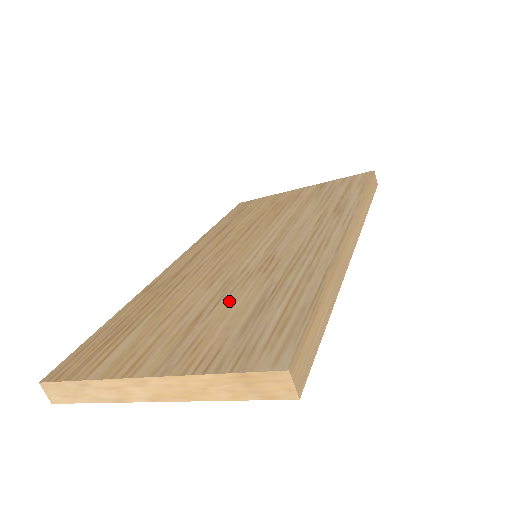
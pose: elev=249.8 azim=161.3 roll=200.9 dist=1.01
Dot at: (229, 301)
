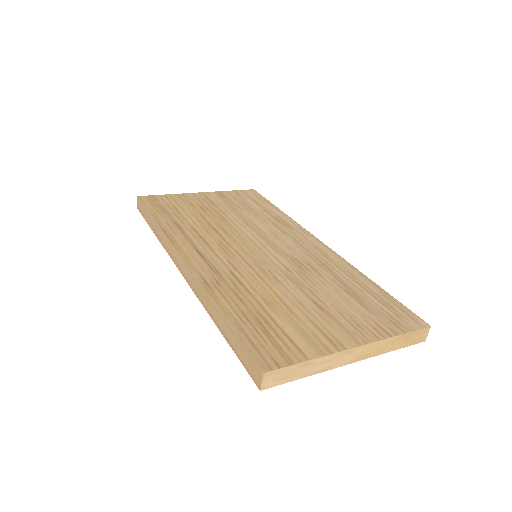
Dot at: (322, 292)
